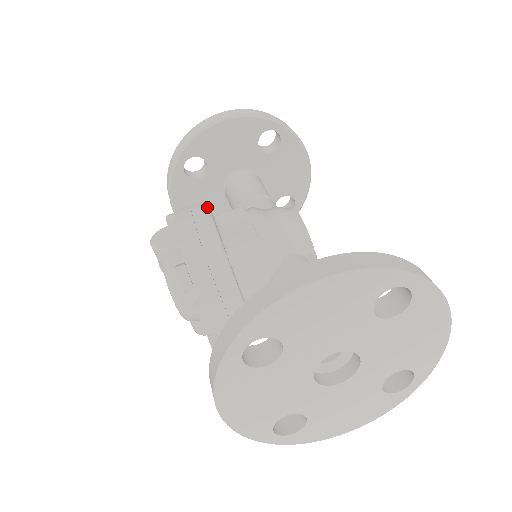
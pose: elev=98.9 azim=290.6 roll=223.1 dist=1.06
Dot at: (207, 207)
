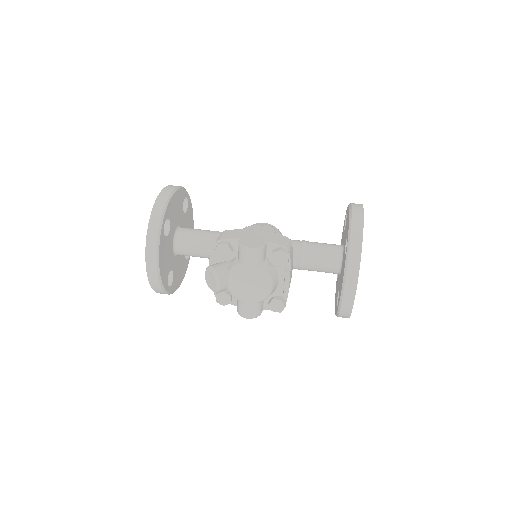
Dot at: (239, 229)
